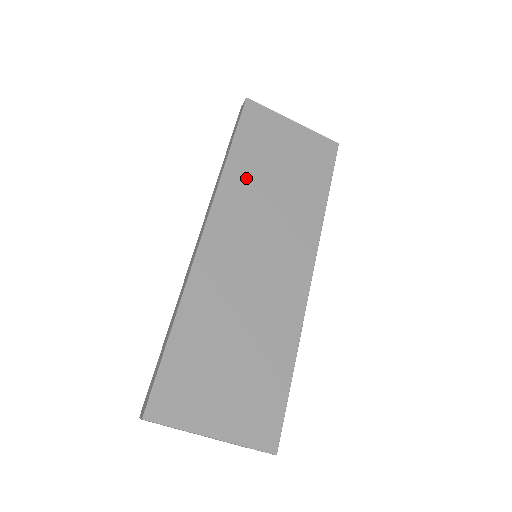
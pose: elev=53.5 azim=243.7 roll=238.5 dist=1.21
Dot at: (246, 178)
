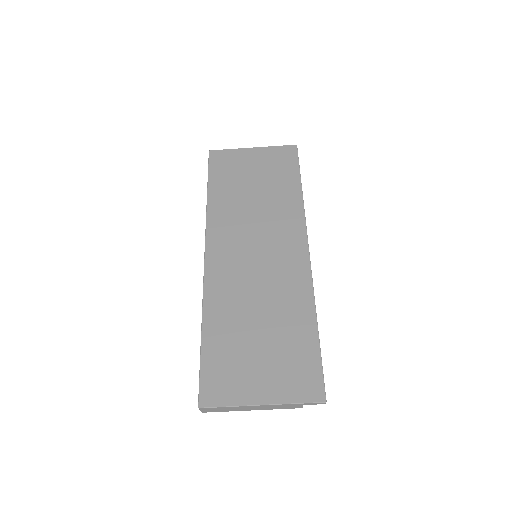
Dot at: (227, 204)
